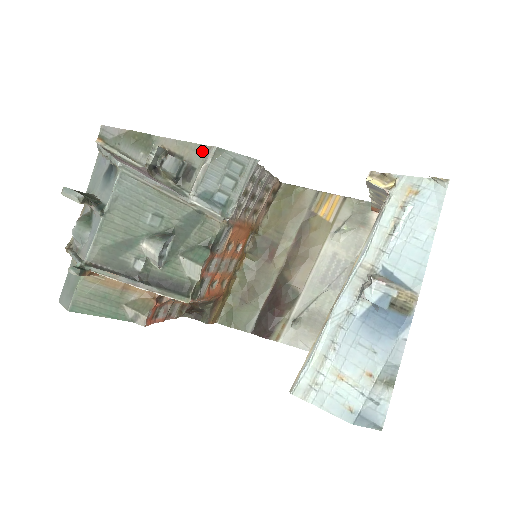
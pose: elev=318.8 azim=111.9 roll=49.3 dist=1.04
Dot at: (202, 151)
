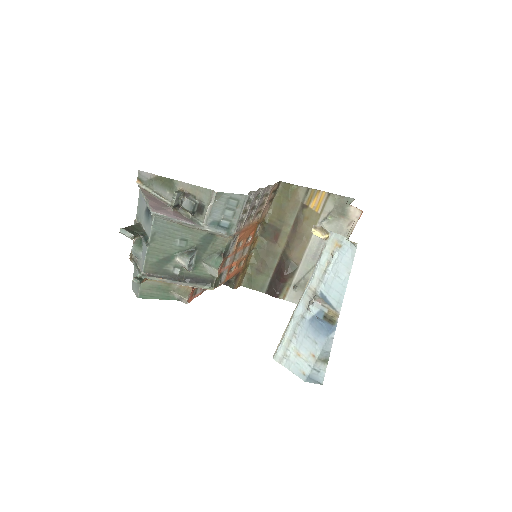
Dot at: (208, 193)
